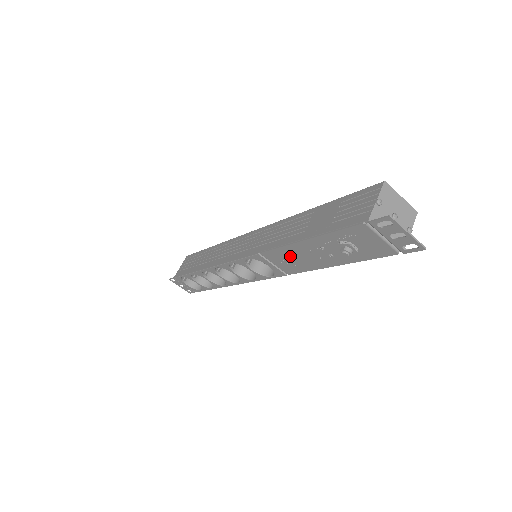
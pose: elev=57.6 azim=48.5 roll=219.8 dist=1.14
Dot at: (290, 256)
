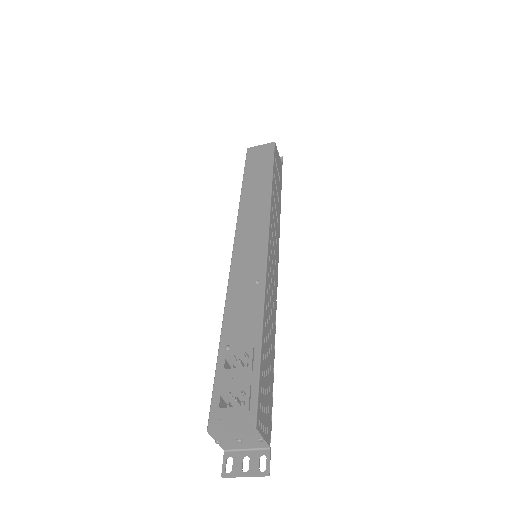
Dot at: occluded
